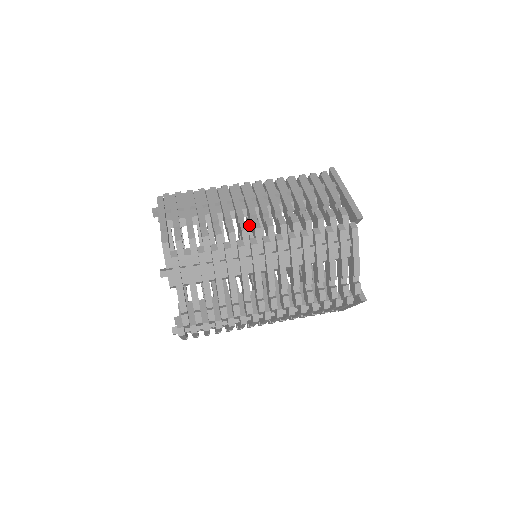
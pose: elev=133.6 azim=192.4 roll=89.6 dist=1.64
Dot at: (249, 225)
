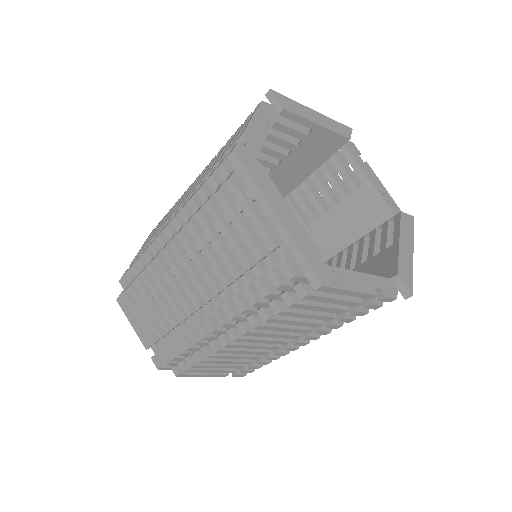
Dot at: occluded
